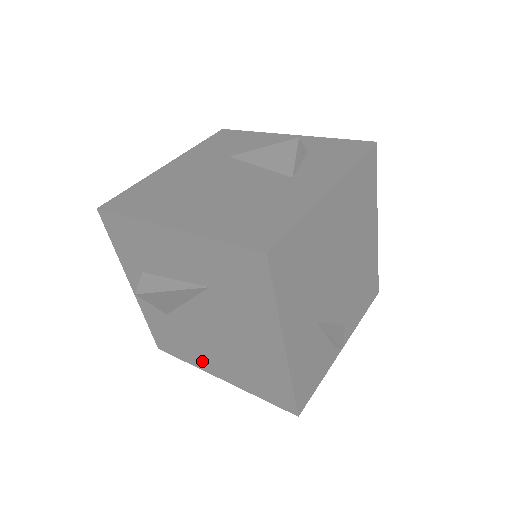
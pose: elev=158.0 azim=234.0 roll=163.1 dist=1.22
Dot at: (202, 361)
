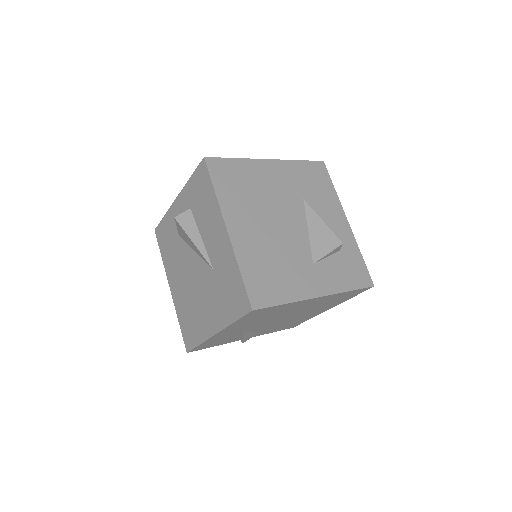
Dot at: (171, 271)
